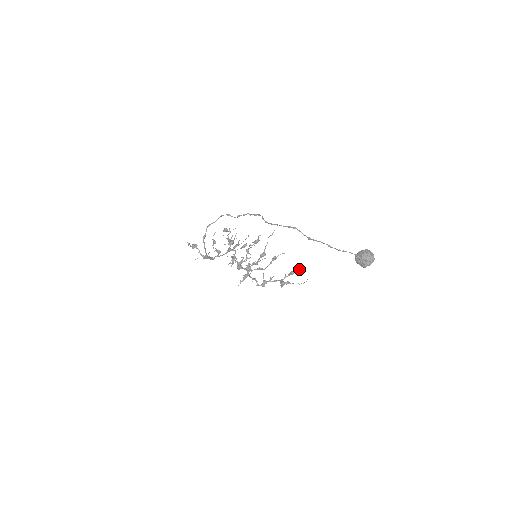
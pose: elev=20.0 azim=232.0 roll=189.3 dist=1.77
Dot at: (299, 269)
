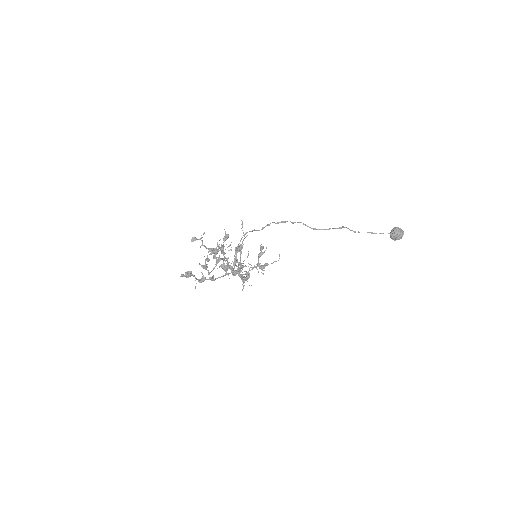
Dot at: (263, 247)
